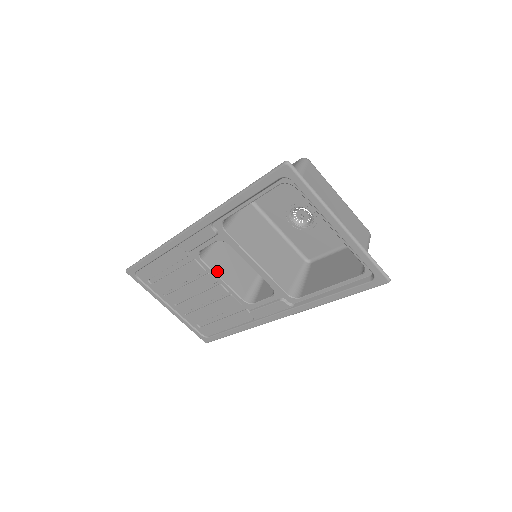
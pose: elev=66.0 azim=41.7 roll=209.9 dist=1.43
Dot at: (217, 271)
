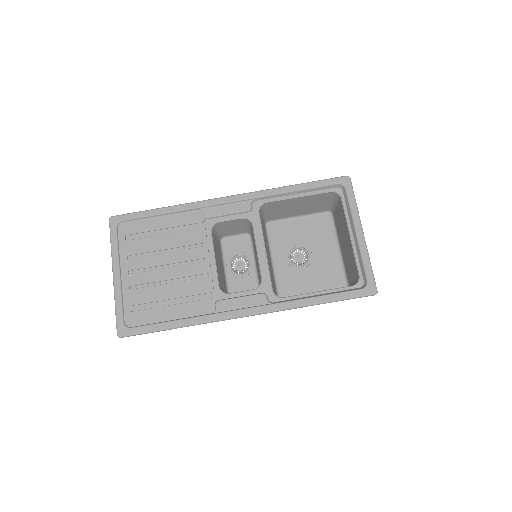
Dot at: (215, 250)
